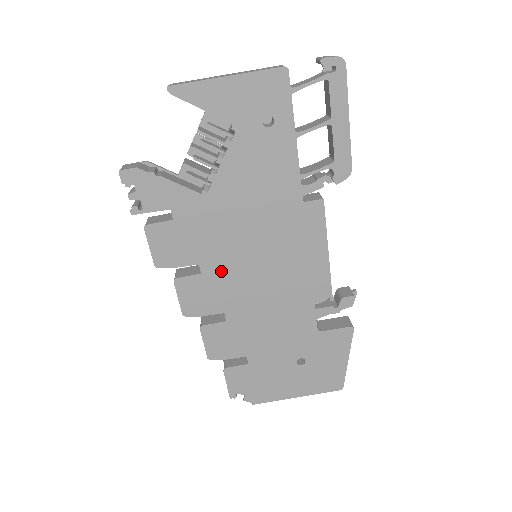
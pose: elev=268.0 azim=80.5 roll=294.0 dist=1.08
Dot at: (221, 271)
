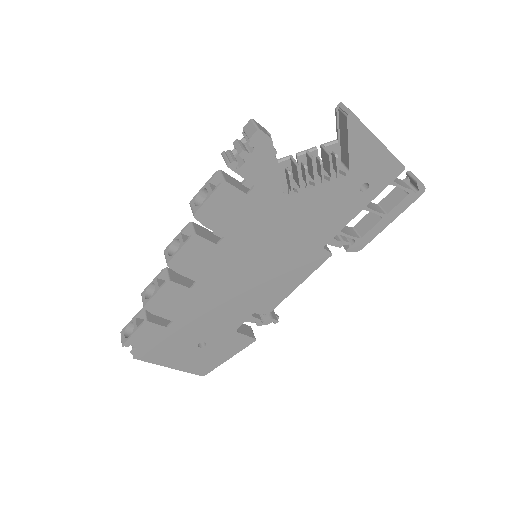
Dot at: (231, 252)
